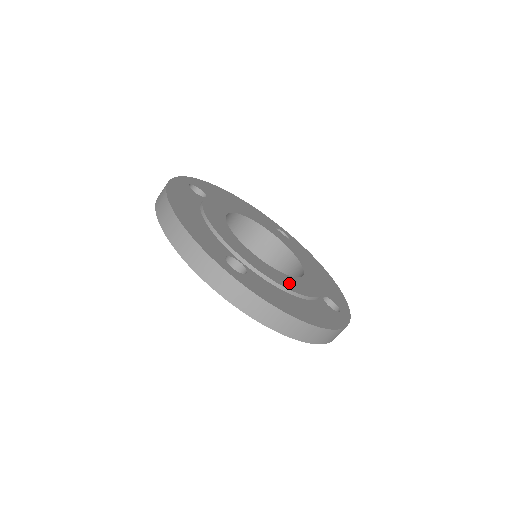
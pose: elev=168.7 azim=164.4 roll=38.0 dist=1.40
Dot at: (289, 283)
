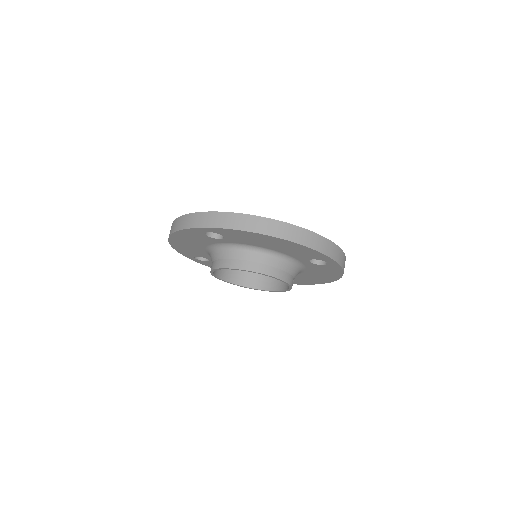
Dot at: occluded
